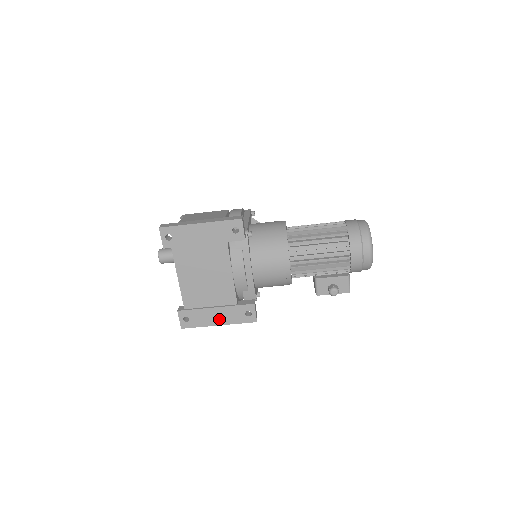
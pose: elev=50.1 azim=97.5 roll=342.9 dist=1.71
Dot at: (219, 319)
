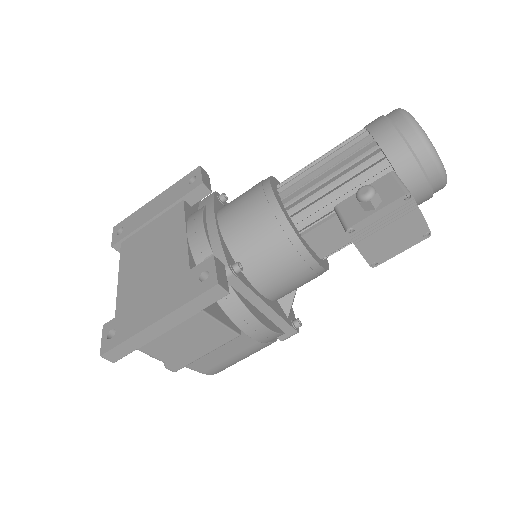
Dot at: (158, 310)
